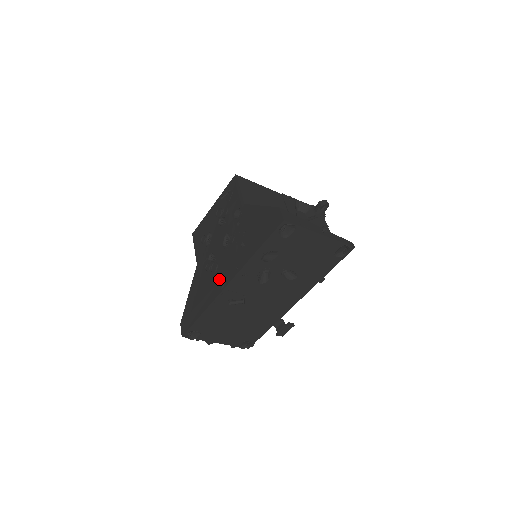
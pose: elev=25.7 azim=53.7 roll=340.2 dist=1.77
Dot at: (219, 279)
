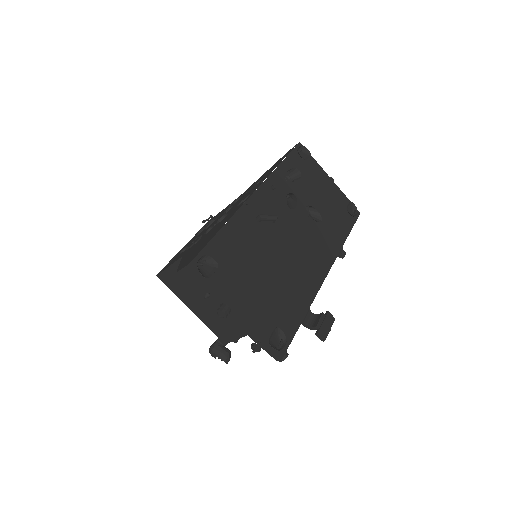
Dot at: (239, 202)
